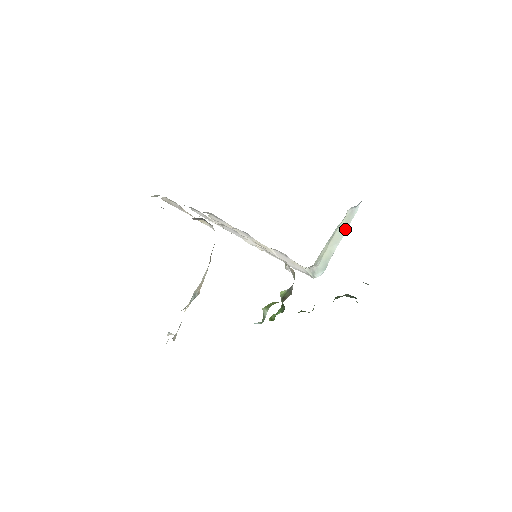
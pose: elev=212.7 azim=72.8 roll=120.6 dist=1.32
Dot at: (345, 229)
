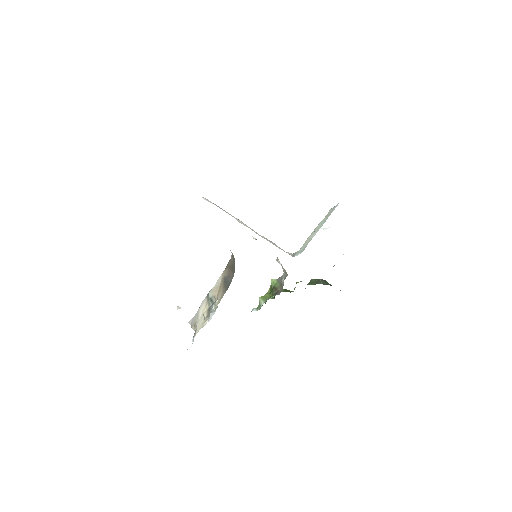
Dot at: (326, 228)
